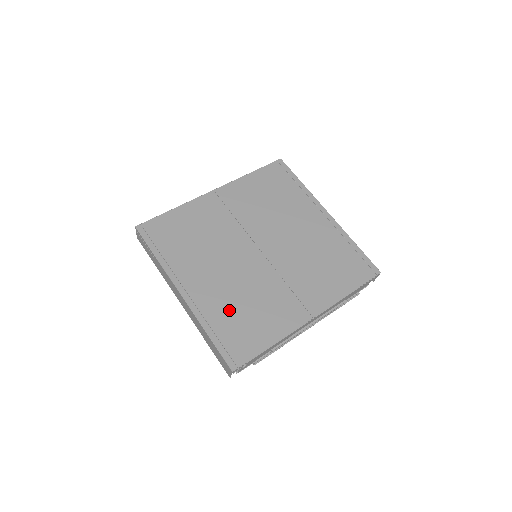
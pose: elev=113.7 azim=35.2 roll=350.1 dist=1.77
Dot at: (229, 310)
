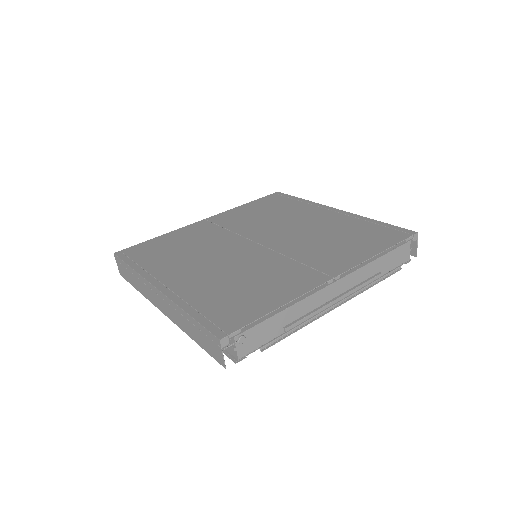
Dot at: (217, 289)
